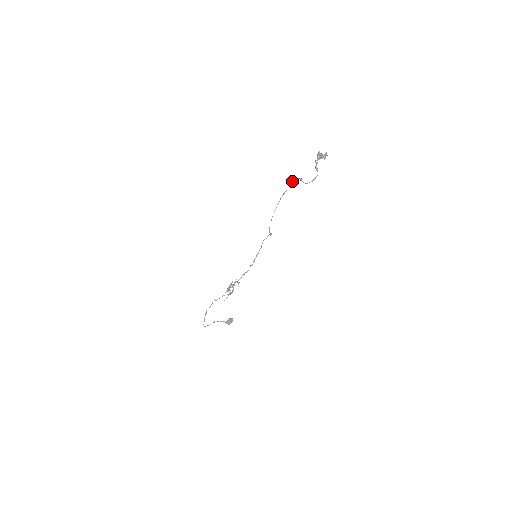
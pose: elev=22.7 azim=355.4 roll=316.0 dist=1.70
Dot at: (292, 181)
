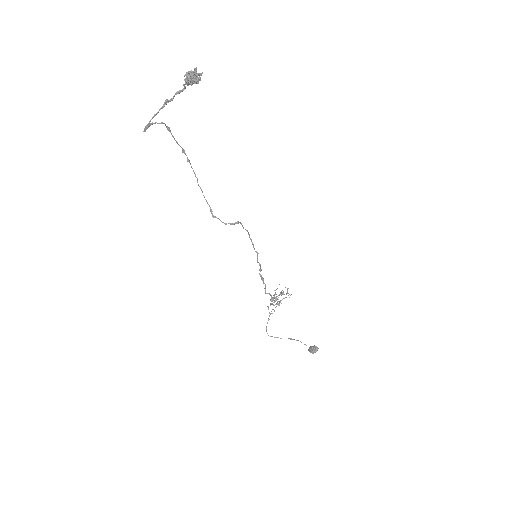
Dot at: (168, 129)
